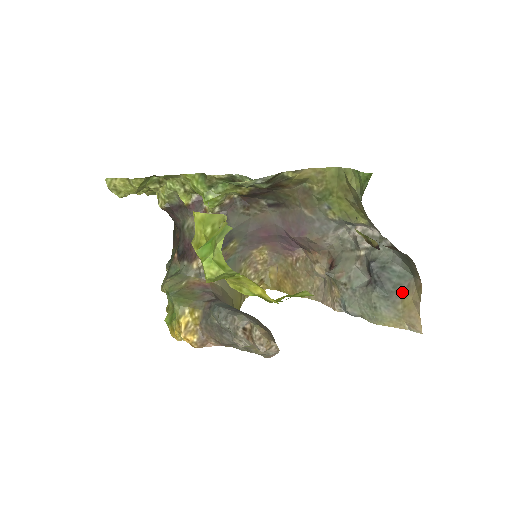
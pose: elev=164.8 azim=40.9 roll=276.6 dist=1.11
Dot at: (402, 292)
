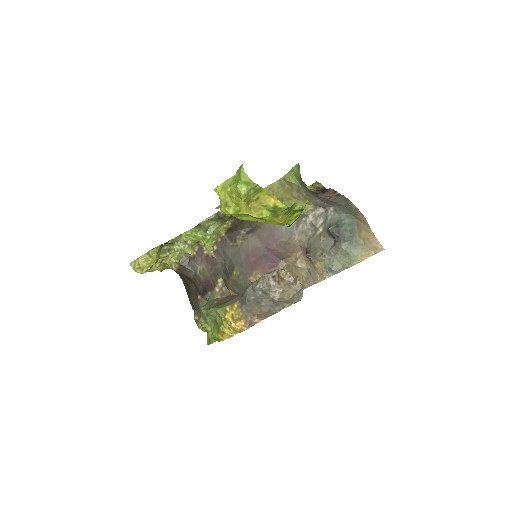
Dot at: (357, 232)
